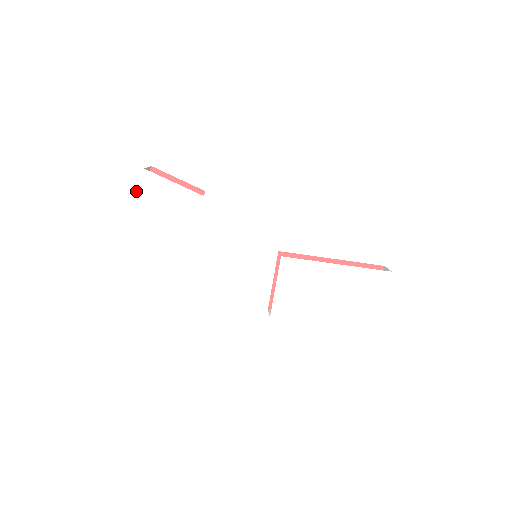
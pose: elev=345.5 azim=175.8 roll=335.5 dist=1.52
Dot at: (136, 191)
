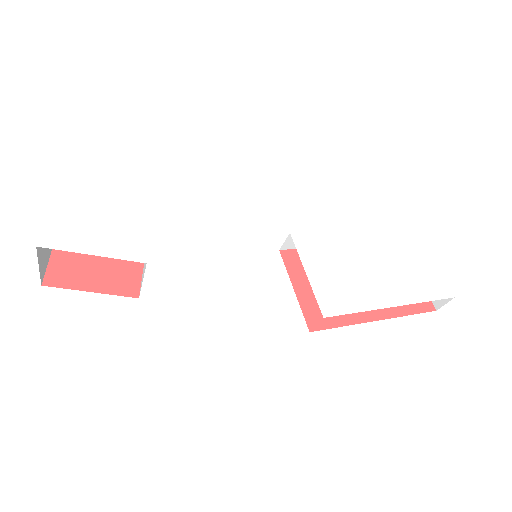
Dot at: (56, 188)
